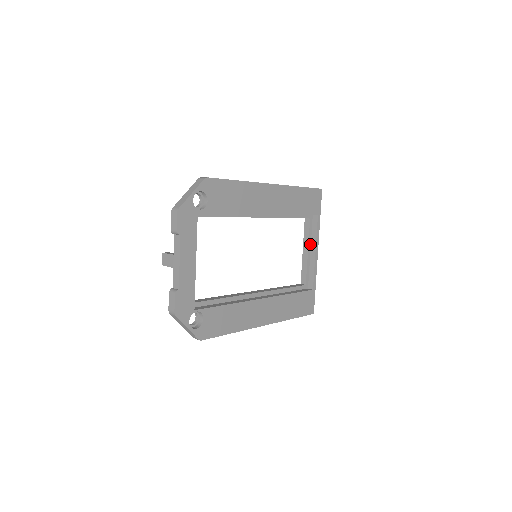
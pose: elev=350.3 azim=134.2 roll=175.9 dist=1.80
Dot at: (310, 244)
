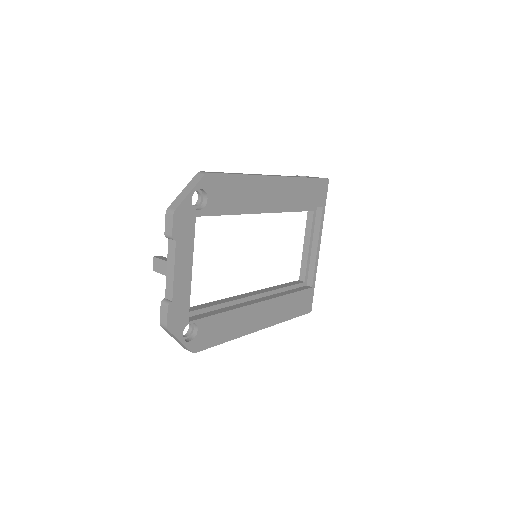
Dot at: (312, 238)
